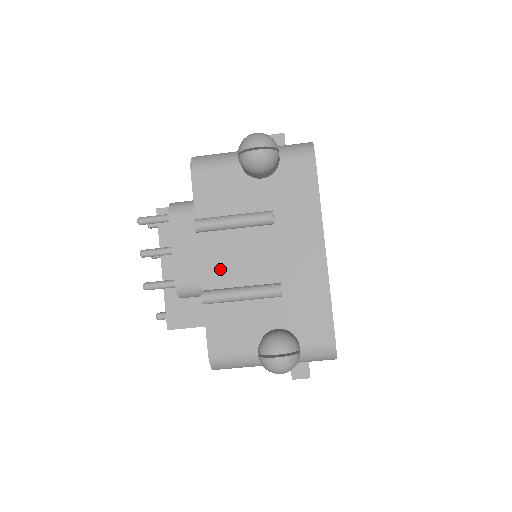
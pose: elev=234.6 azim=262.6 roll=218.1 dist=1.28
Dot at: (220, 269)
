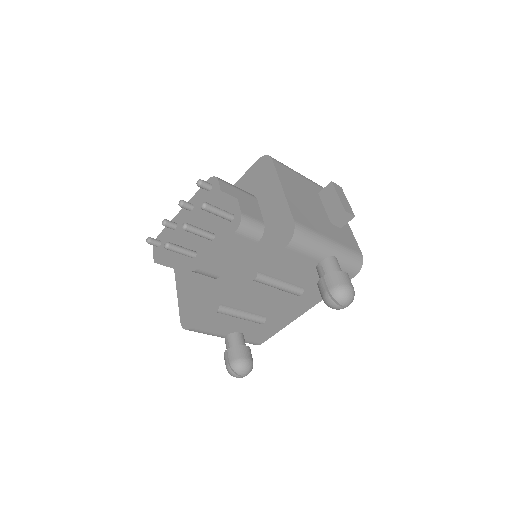
Dot at: (242, 299)
